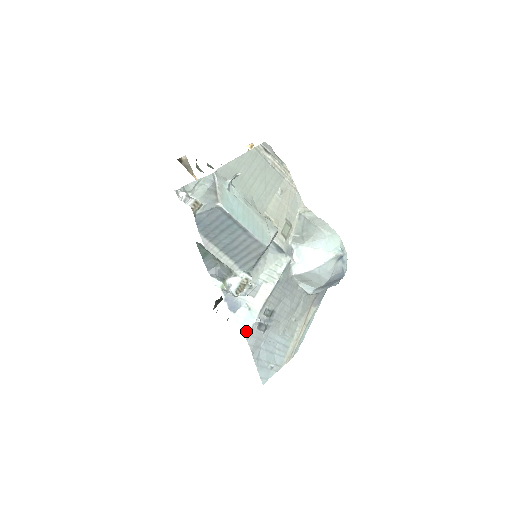
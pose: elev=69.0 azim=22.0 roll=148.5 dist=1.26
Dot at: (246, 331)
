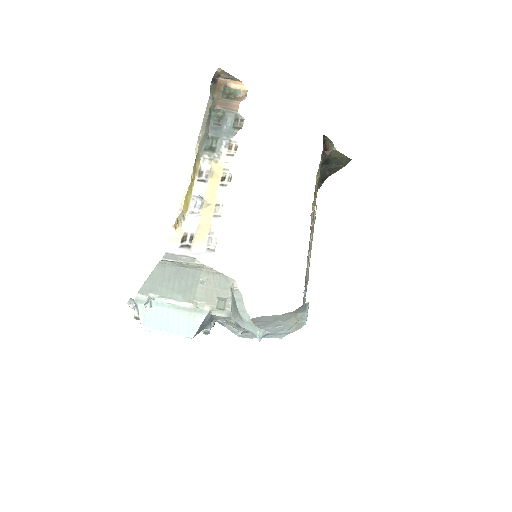
Dot at: (237, 335)
